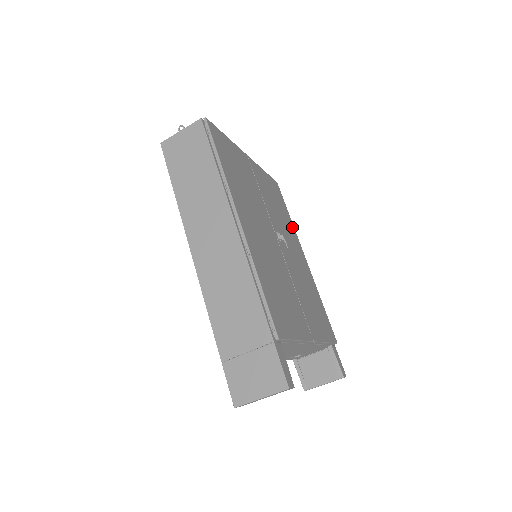
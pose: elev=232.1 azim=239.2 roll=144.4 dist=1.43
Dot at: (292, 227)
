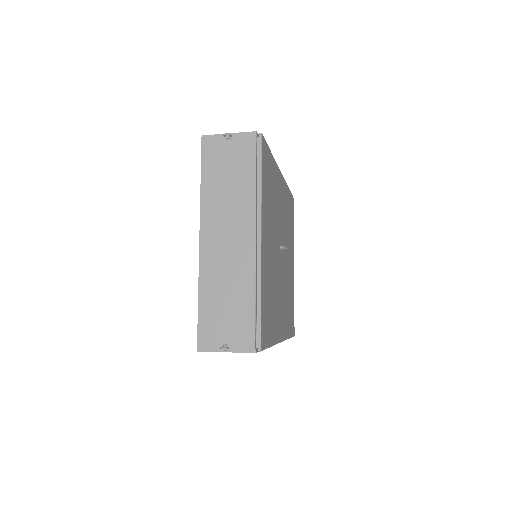
Dot at: (275, 169)
